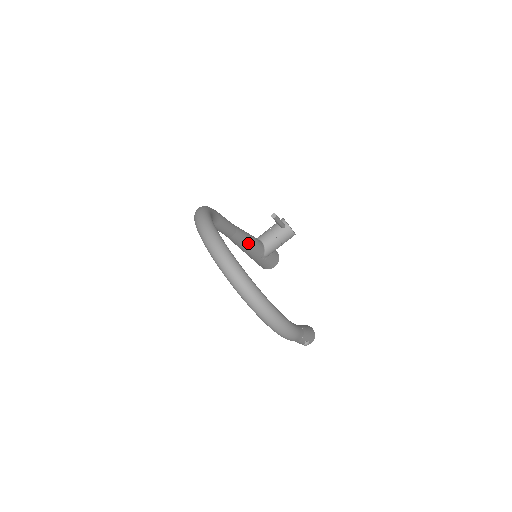
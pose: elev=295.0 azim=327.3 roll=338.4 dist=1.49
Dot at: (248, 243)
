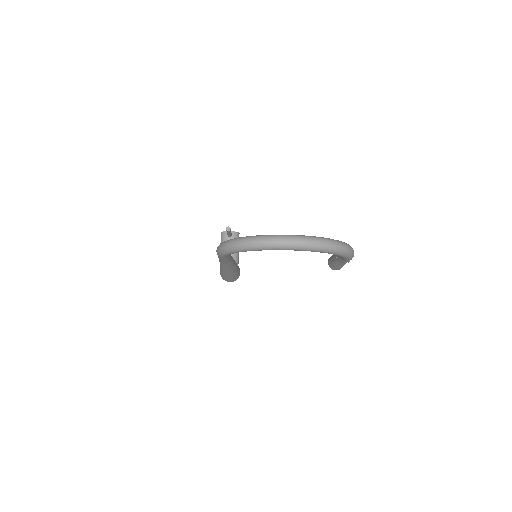
Dot at: occluded
